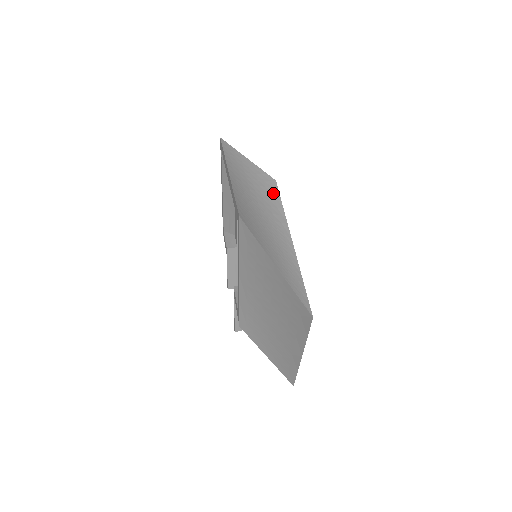
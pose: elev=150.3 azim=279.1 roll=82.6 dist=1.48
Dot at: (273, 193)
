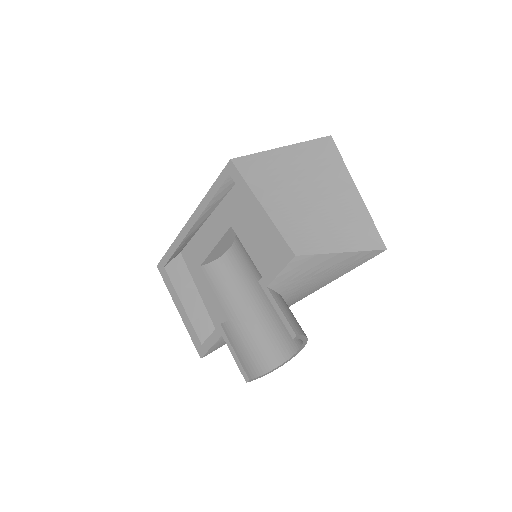
Dot at: occluded
